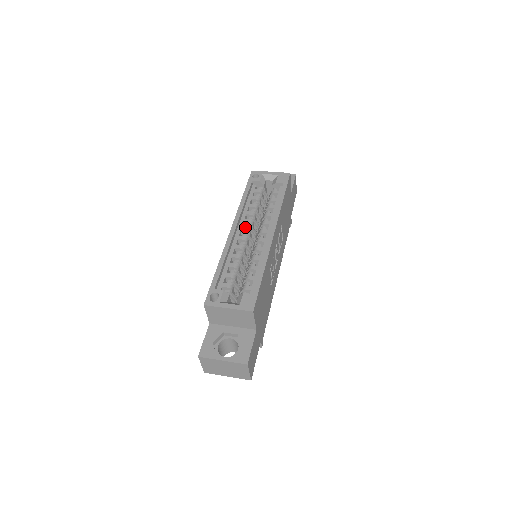
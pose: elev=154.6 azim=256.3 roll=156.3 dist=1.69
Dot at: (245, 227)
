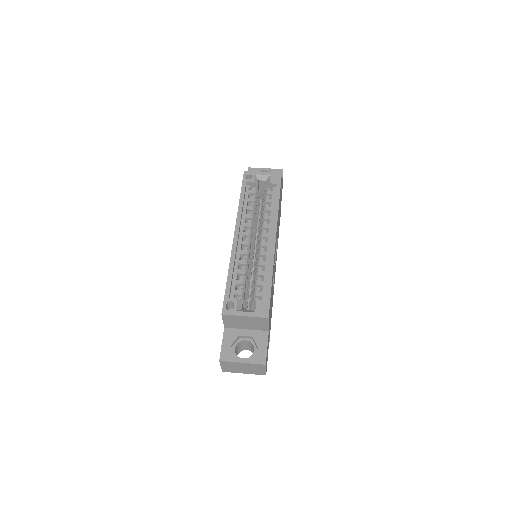
Dot at: (245, 230)
